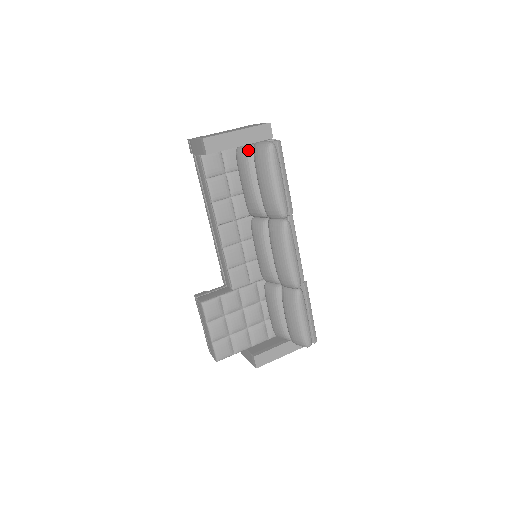
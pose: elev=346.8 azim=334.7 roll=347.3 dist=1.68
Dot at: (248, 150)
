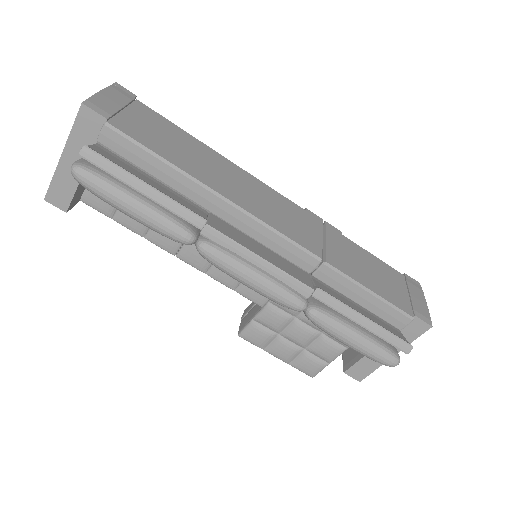
Dot at: occluded
